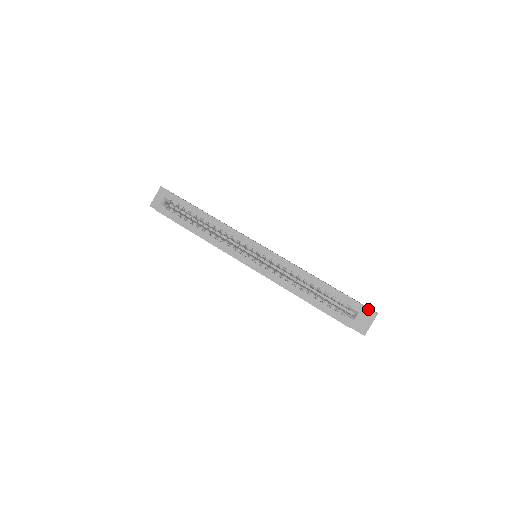
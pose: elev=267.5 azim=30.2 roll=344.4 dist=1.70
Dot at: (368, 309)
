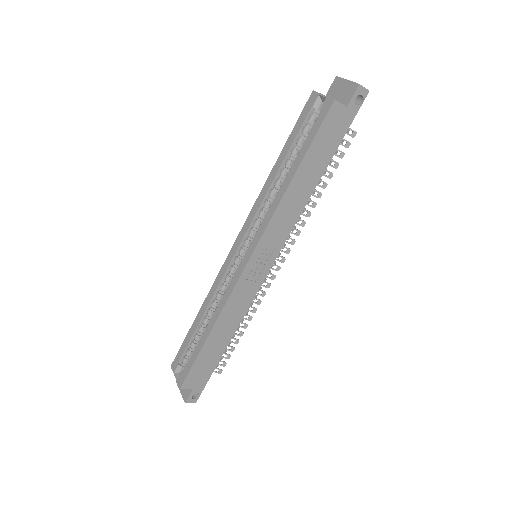
Dot at: (329, 91)
